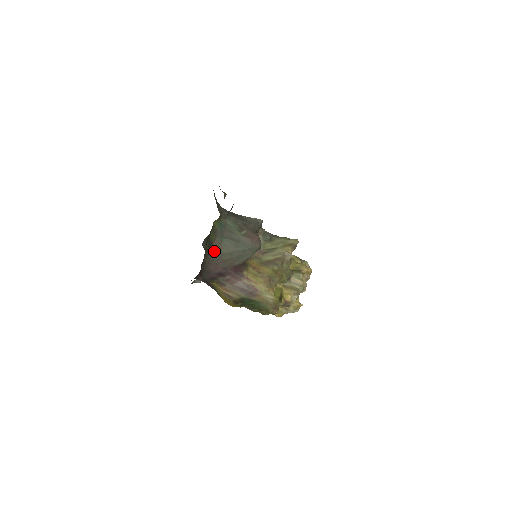
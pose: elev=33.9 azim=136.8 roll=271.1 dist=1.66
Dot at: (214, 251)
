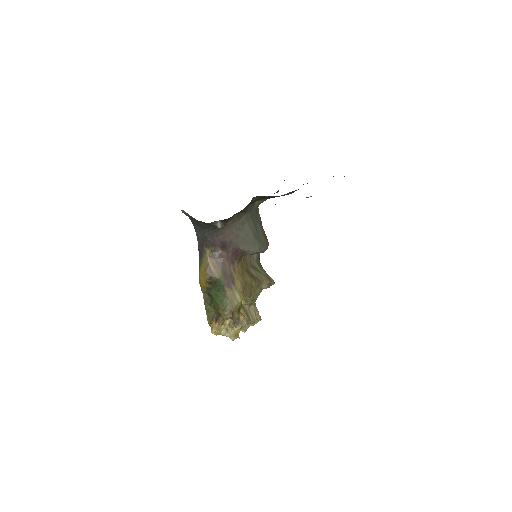
Dot at: (241, 219)
